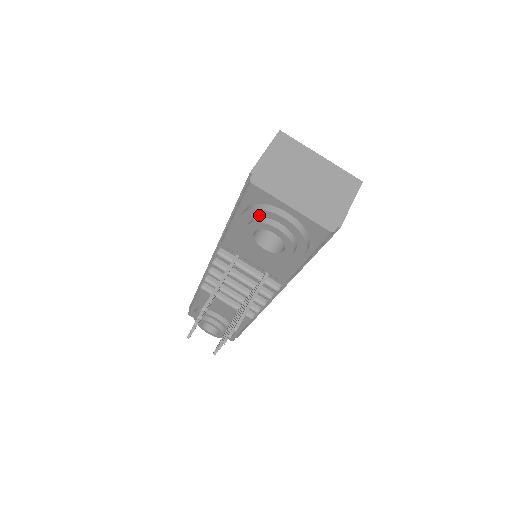
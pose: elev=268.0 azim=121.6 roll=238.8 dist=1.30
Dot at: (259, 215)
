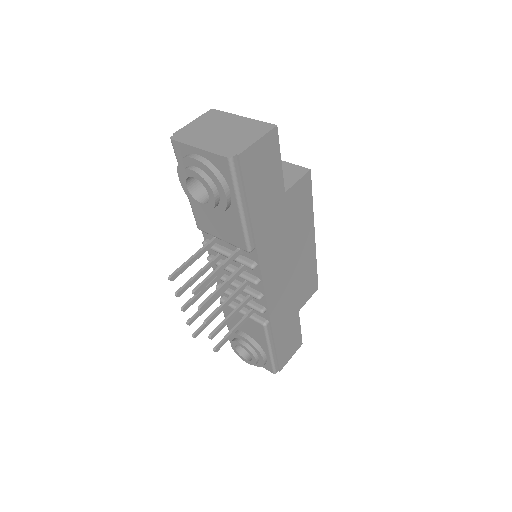
Dot at: (184, 167)
